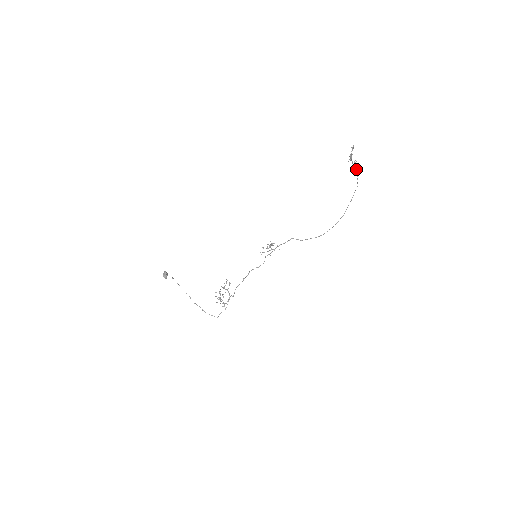
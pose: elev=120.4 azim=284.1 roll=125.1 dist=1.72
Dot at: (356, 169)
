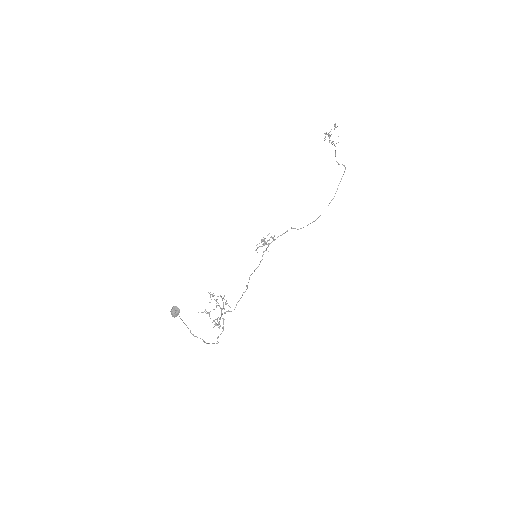
Dot at: occluded
